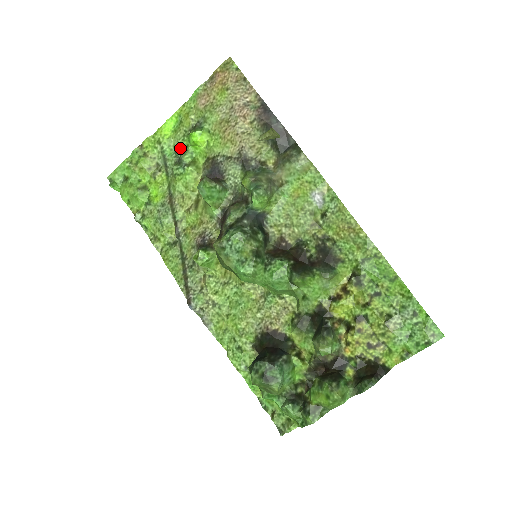
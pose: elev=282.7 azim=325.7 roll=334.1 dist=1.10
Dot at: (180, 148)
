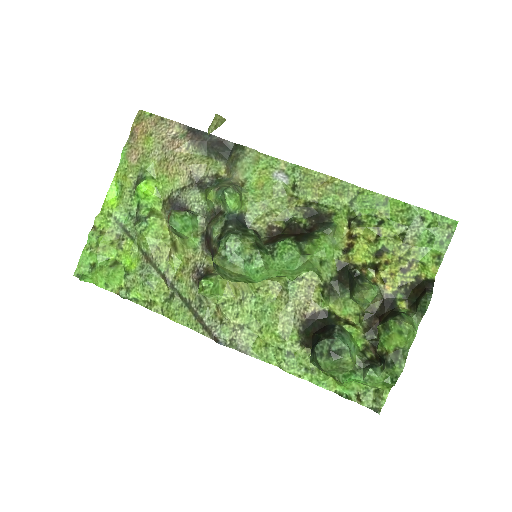
Dot at: (132, 209)
